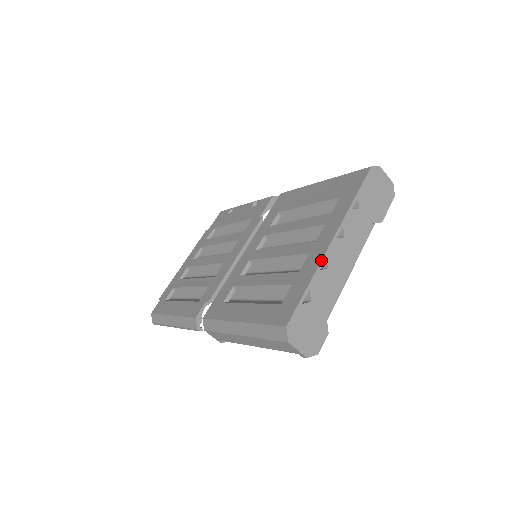
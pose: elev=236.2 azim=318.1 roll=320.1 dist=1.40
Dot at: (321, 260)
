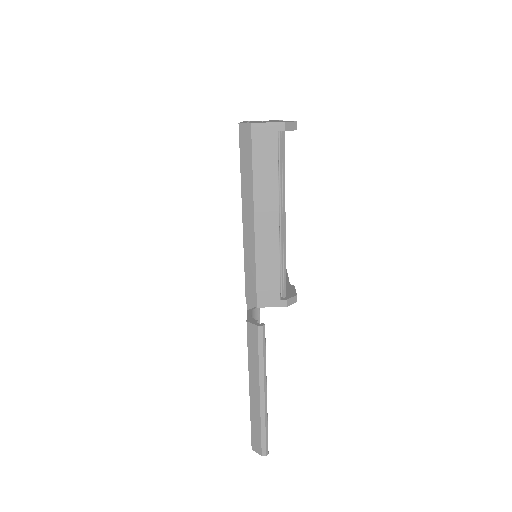
Dot at: occluded
